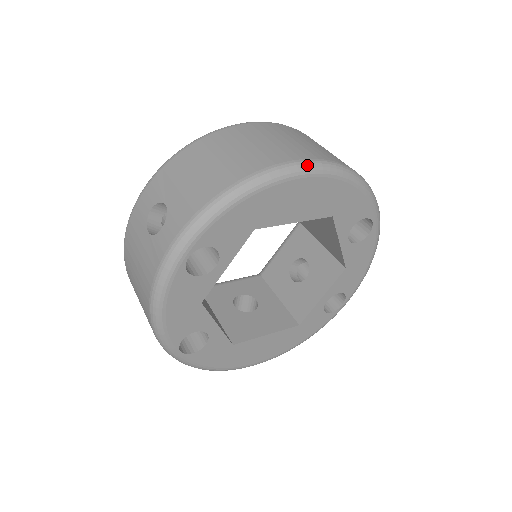
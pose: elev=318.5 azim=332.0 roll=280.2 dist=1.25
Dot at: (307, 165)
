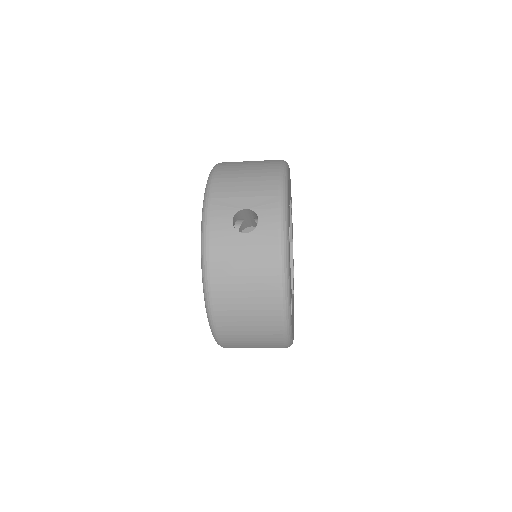
Dot at: (285, 161)
